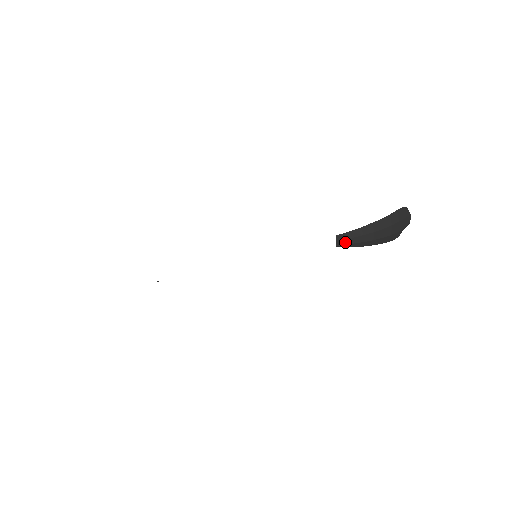
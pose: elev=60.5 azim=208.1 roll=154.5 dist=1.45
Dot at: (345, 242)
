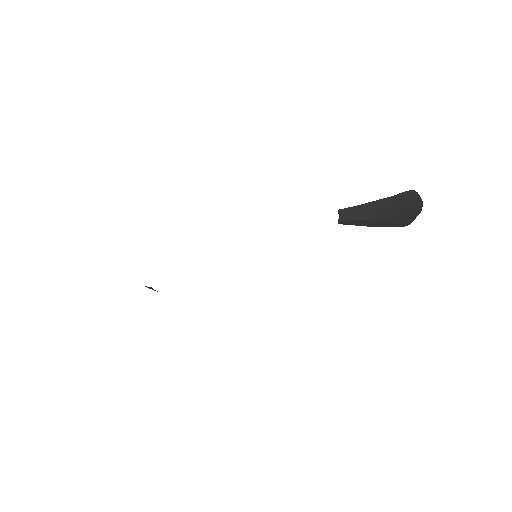
Dot at: (349, 217)
